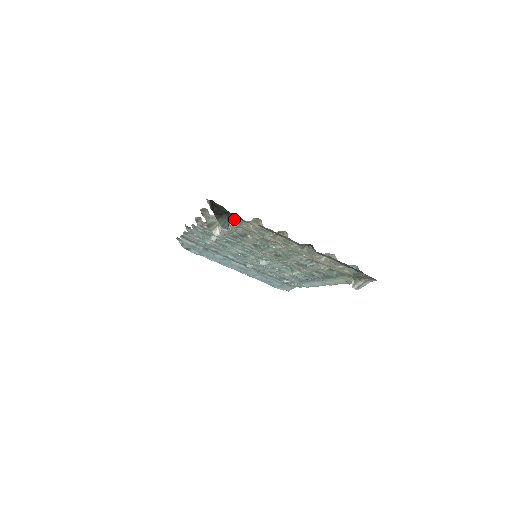
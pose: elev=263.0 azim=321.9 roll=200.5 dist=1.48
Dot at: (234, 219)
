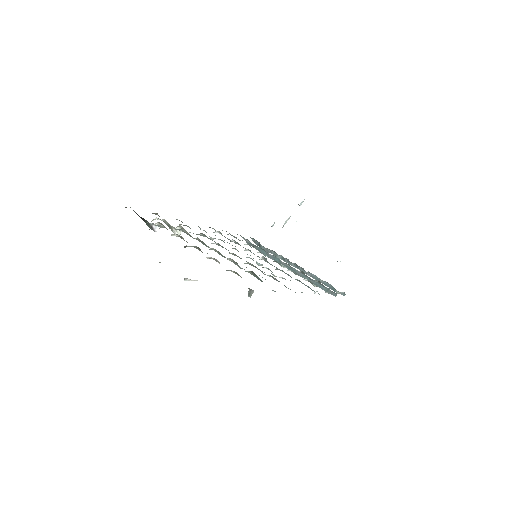
Dot at: (149, 223)
